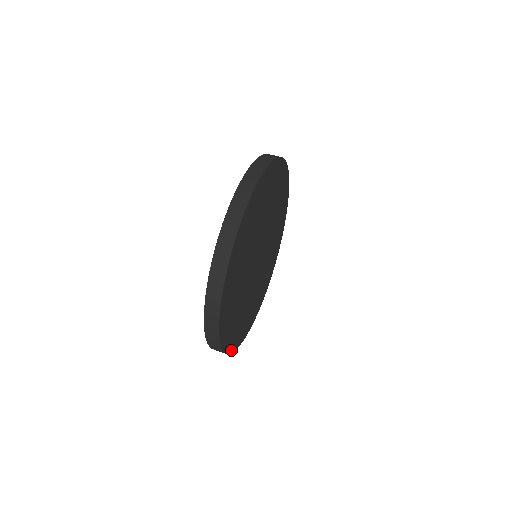
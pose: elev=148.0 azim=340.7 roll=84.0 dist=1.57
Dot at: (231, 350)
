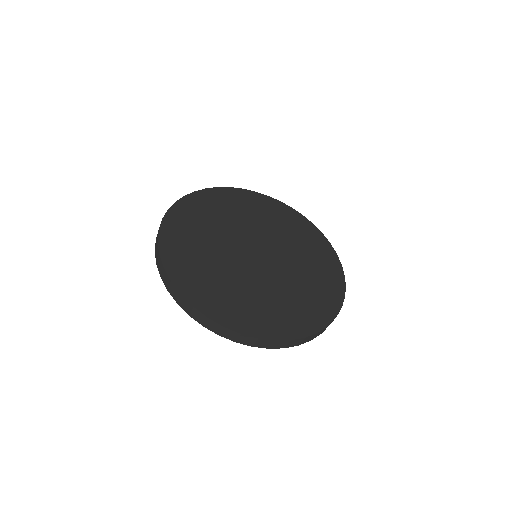
Dot at: (221, 322)
